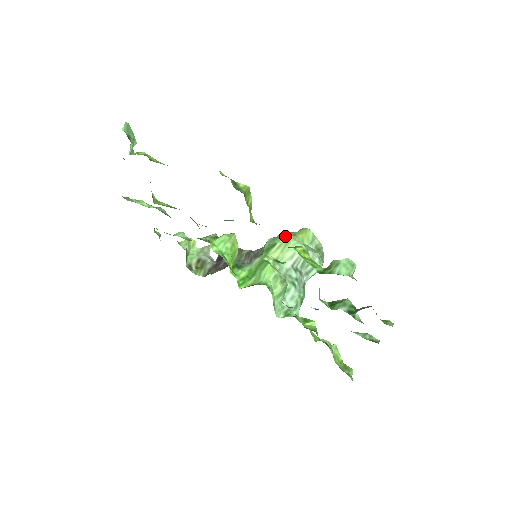
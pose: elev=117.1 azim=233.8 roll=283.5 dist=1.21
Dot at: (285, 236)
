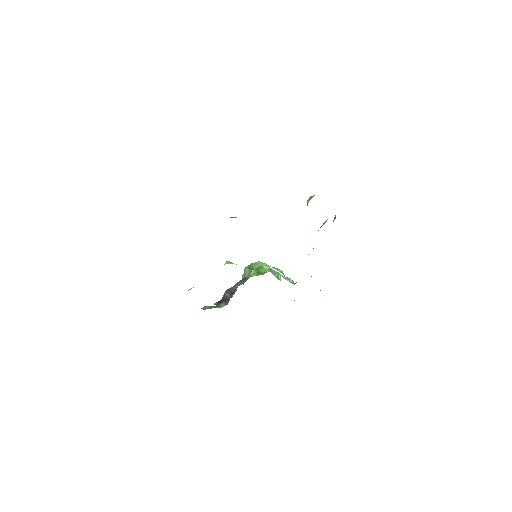
Dot at: (251, 263)
